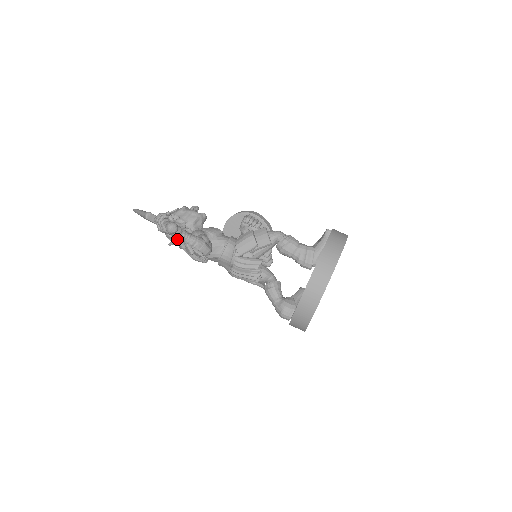
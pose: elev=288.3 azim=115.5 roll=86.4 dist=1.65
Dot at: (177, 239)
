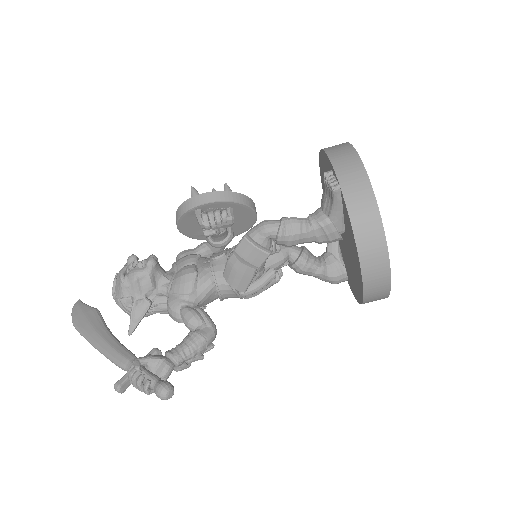
Dot at: (174, 370)
